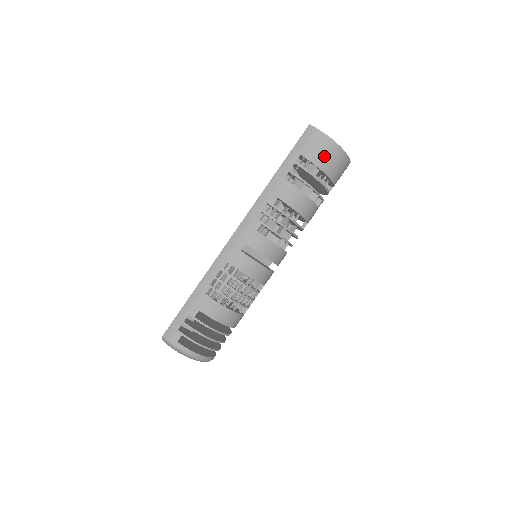
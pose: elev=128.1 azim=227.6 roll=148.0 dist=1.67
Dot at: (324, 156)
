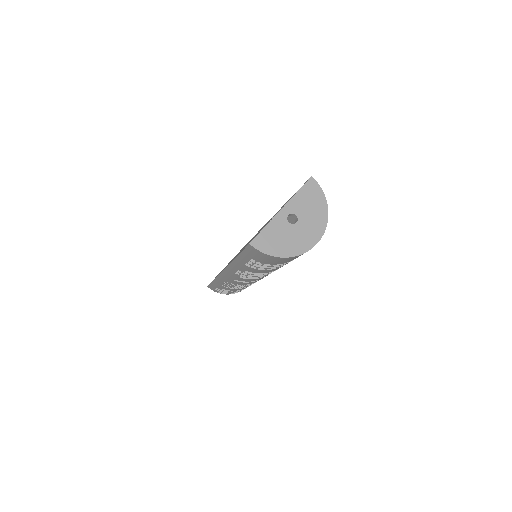
Dot at: (278, 262)
